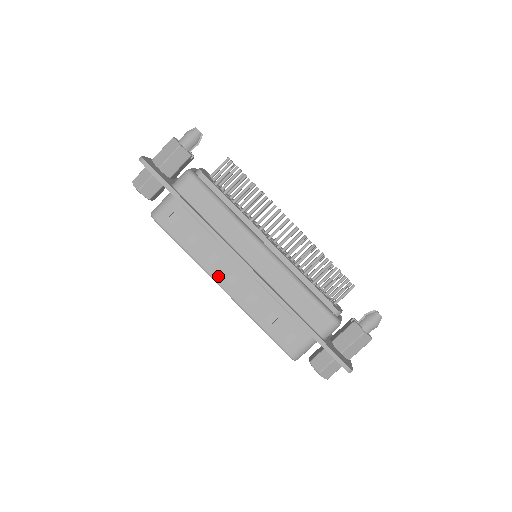
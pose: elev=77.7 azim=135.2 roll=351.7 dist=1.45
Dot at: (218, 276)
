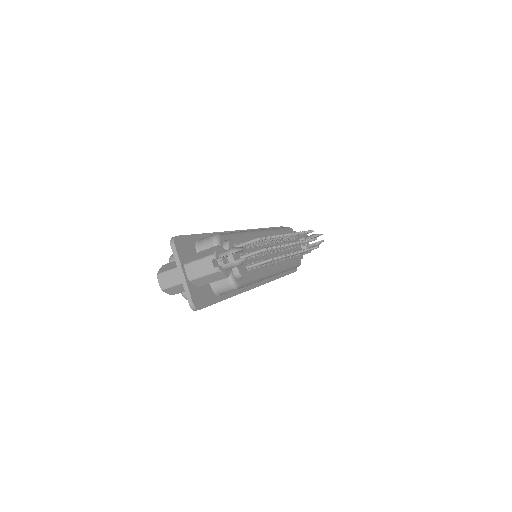
Dot at: occluded
